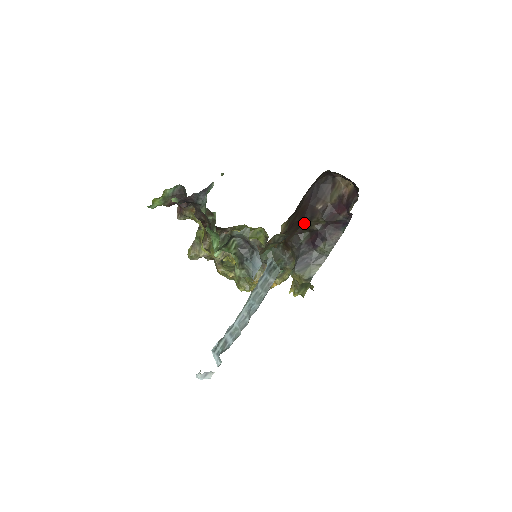
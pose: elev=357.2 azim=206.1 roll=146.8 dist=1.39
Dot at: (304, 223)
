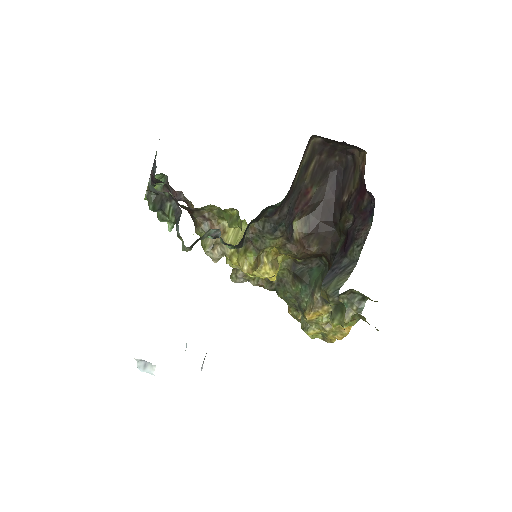
Dot at: (336, 225)
